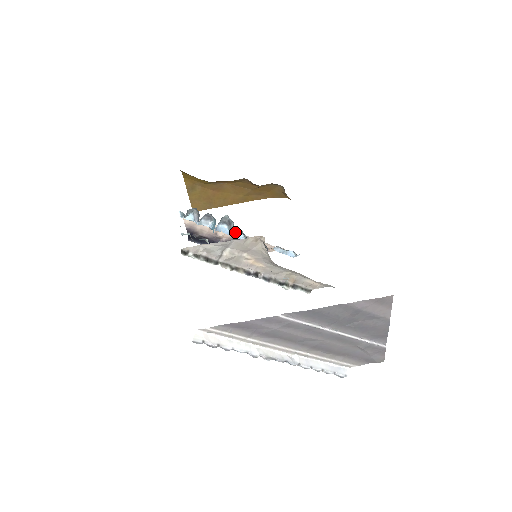
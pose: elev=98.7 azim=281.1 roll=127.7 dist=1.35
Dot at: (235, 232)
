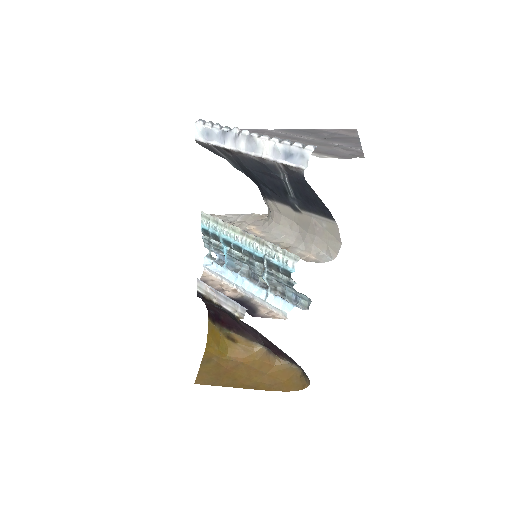
Dot at: occluded
